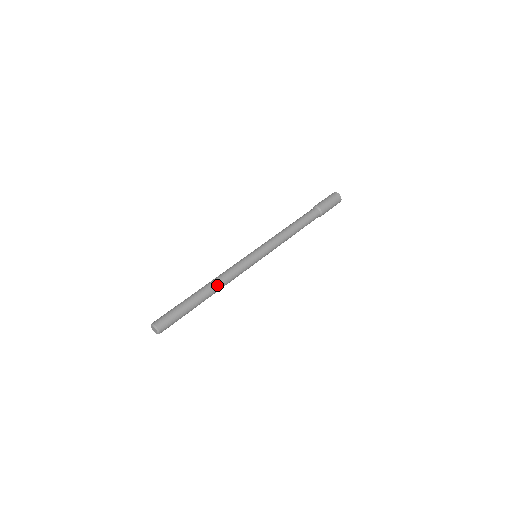
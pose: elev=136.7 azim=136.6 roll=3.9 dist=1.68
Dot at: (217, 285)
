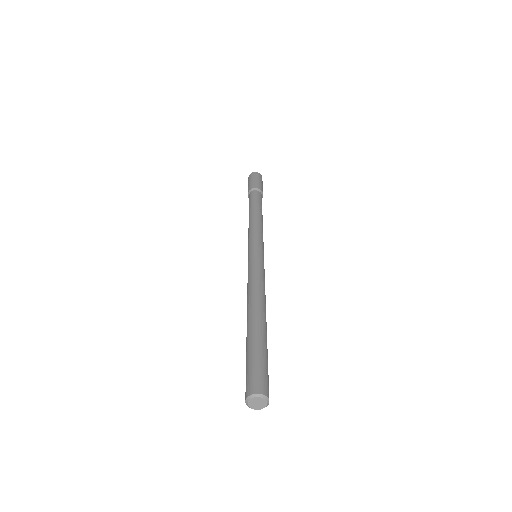
Dot at: (265, 305)
